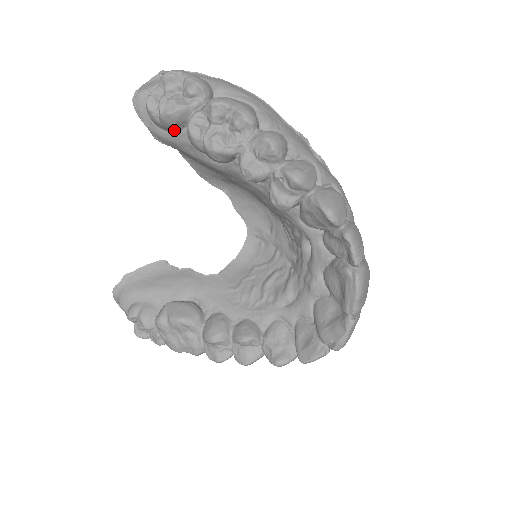
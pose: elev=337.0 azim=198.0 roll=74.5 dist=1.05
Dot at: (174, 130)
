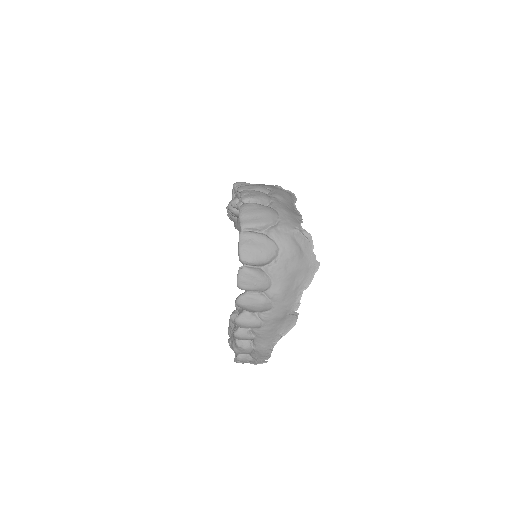
Dot at: (236, 219)
